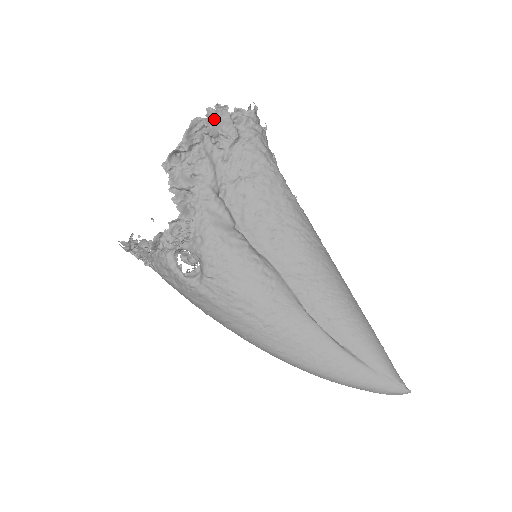
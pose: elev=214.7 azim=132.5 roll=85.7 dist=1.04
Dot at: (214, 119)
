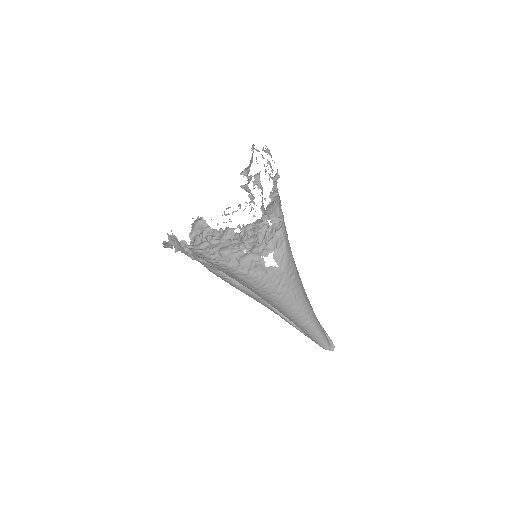
Dot at: (174, 241)
